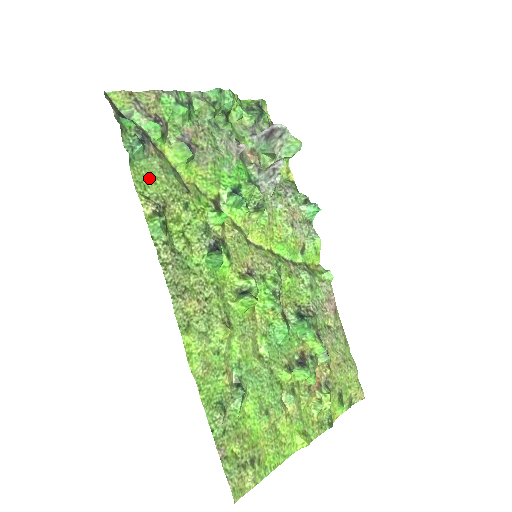
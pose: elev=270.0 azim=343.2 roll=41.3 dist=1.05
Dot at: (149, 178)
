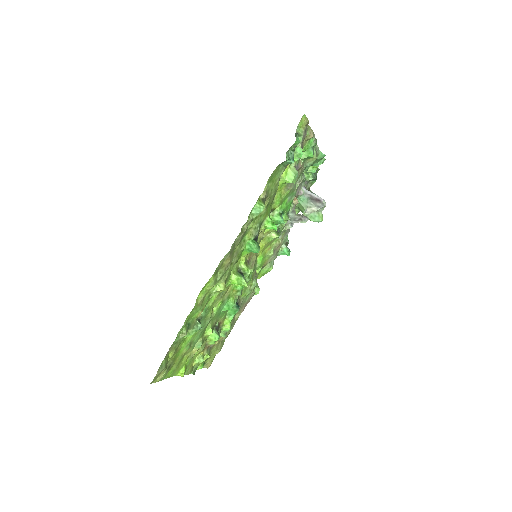
Dot at: (274, 177)
